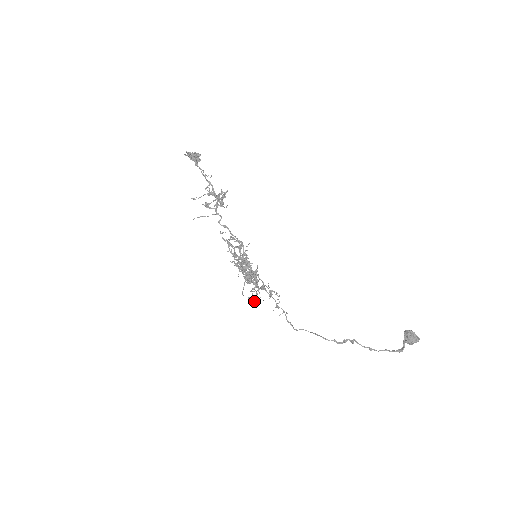
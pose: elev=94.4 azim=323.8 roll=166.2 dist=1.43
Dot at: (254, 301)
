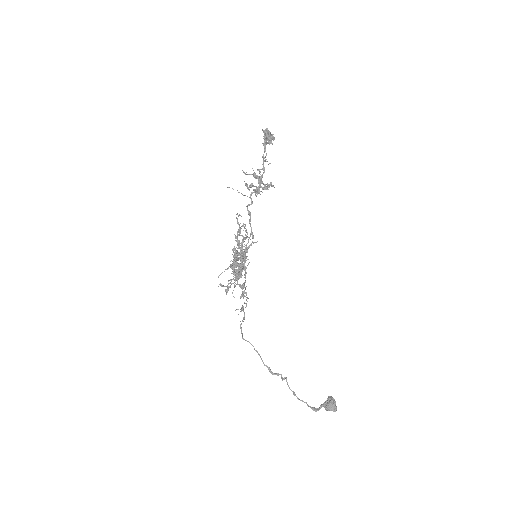
Dot at: (225, 291)
